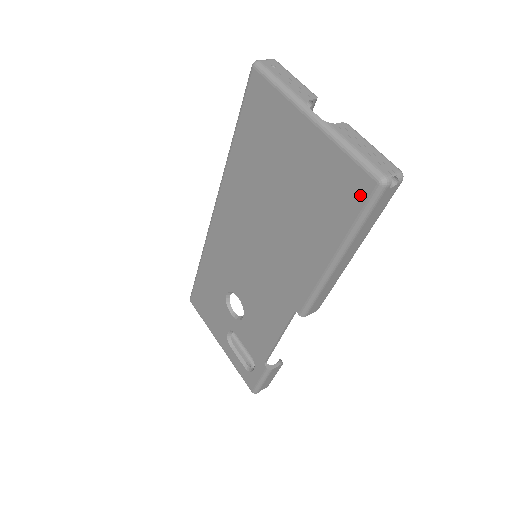
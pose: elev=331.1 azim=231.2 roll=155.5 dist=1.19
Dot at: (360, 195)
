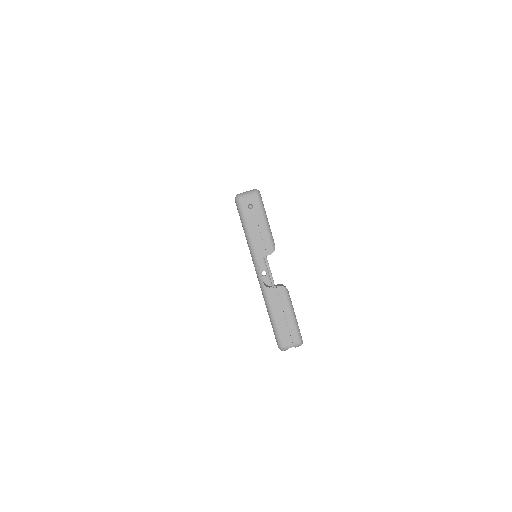
Dot at: occluded
